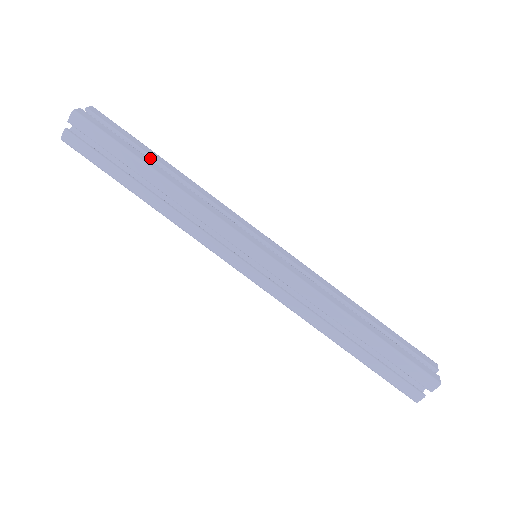
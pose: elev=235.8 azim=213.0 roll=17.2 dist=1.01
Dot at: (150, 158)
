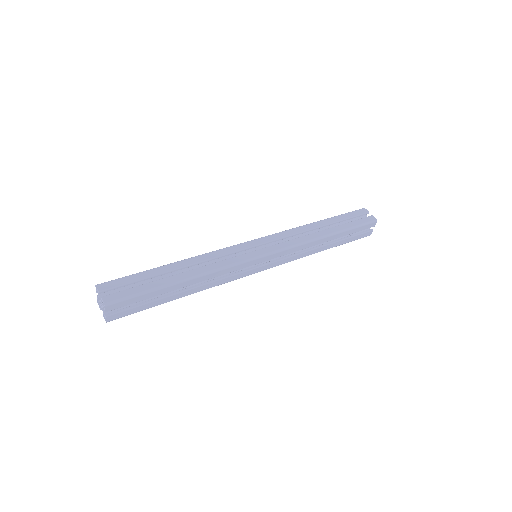
Dot at: (162, 275)
